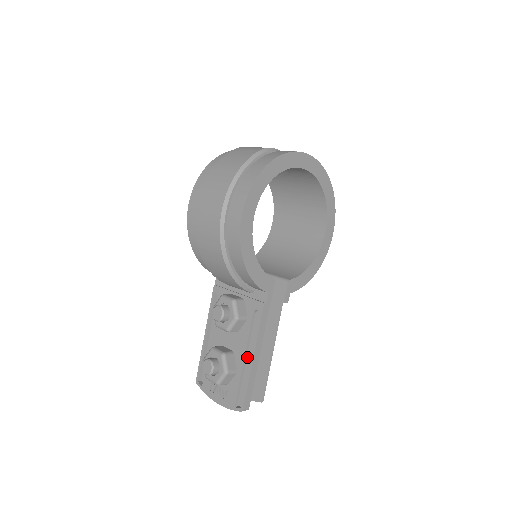
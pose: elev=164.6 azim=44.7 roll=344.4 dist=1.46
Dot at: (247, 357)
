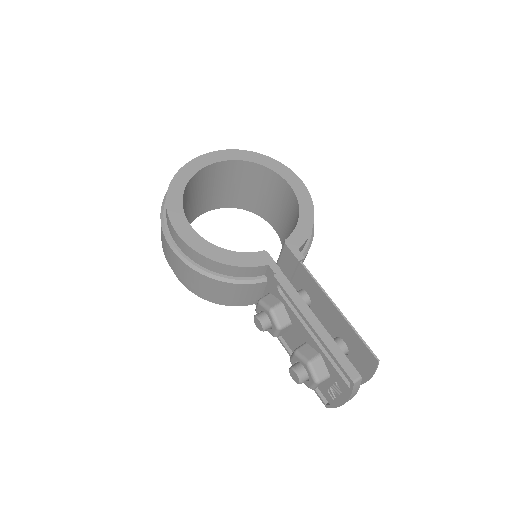
Dot at: (314, 333)
